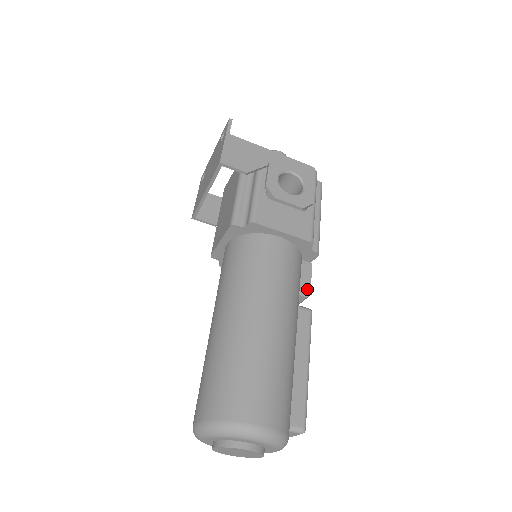
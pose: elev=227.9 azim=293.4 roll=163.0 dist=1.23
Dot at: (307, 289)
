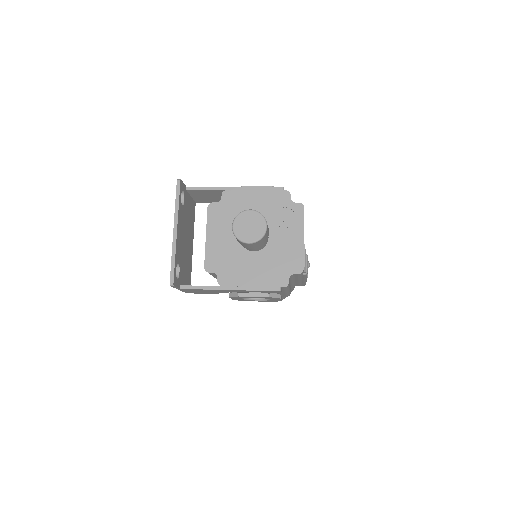
Dot at: occluded
